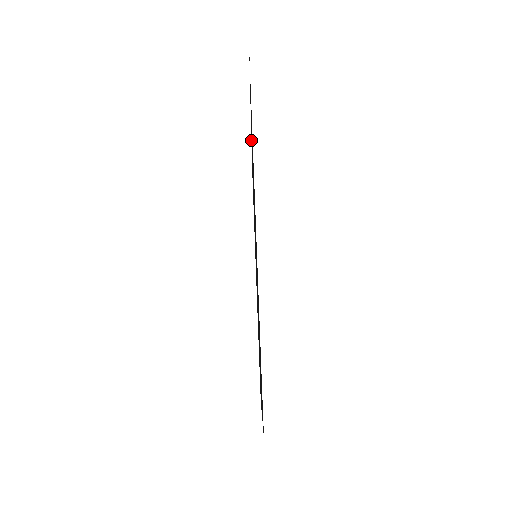
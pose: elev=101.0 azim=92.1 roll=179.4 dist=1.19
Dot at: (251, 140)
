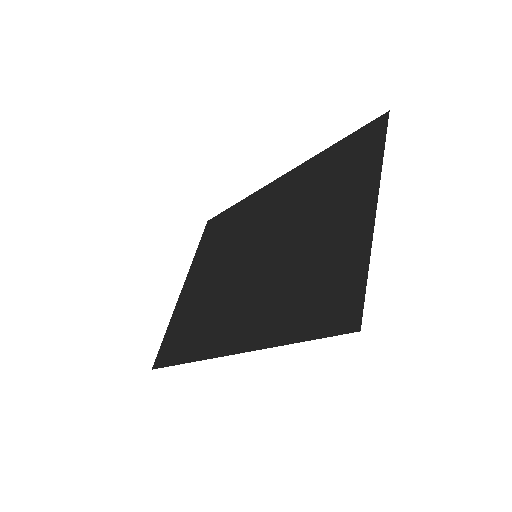
Dot at: (368, 182)
